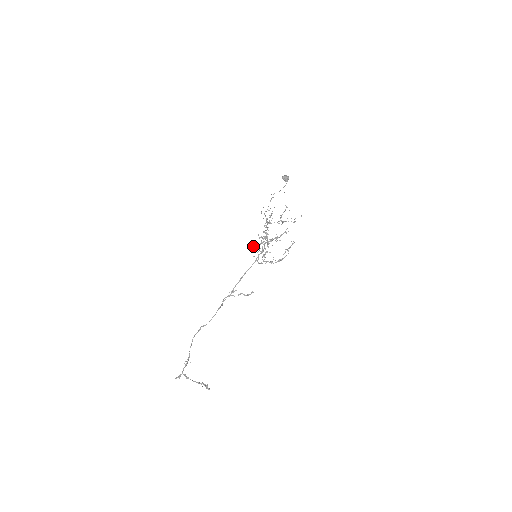
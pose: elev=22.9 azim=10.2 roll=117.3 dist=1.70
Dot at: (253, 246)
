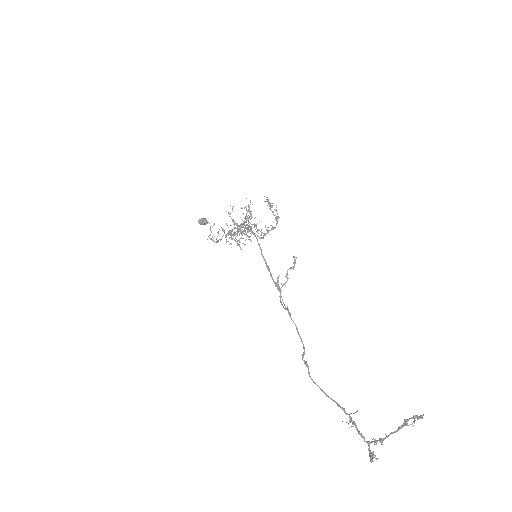
Dot at: occluded
